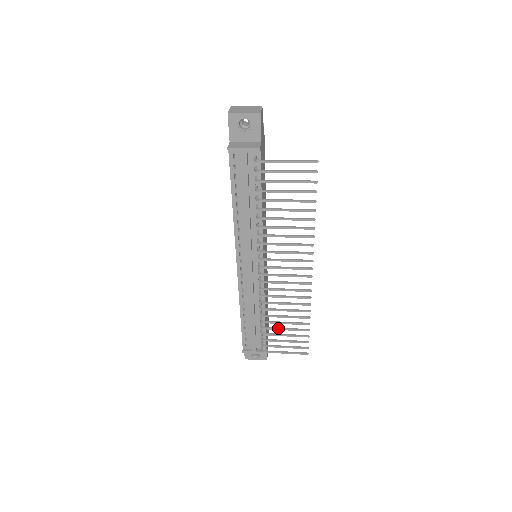
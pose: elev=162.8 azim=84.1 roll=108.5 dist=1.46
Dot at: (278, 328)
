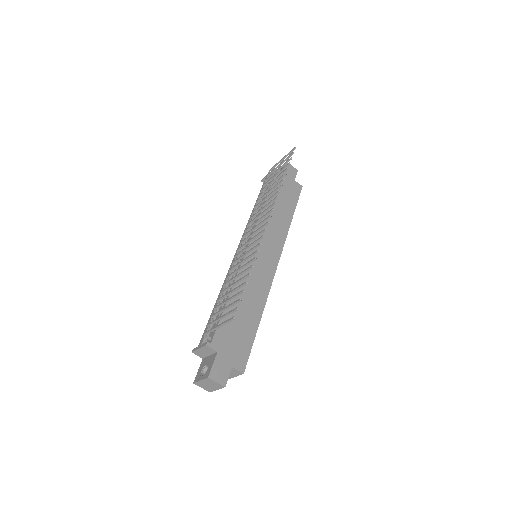
Dot at: (227, 294)
